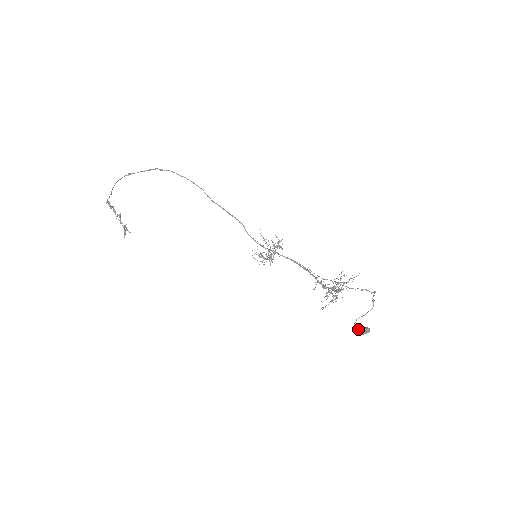
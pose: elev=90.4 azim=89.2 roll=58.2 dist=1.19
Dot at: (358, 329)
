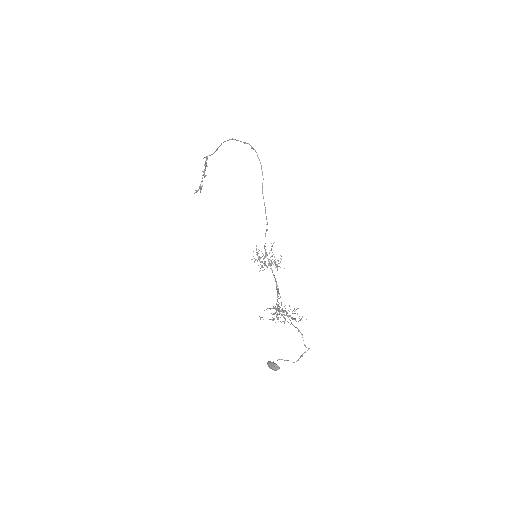
Dot at: occluded
